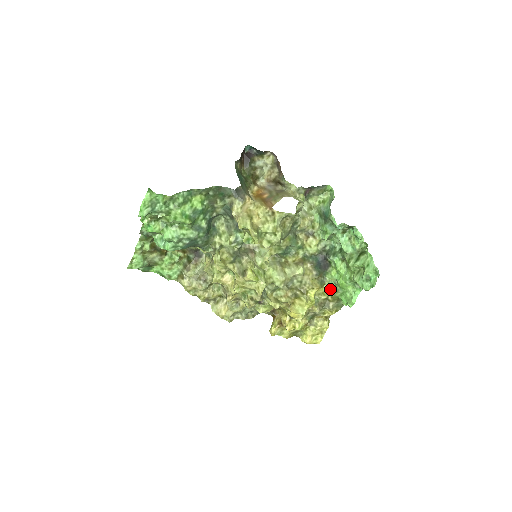
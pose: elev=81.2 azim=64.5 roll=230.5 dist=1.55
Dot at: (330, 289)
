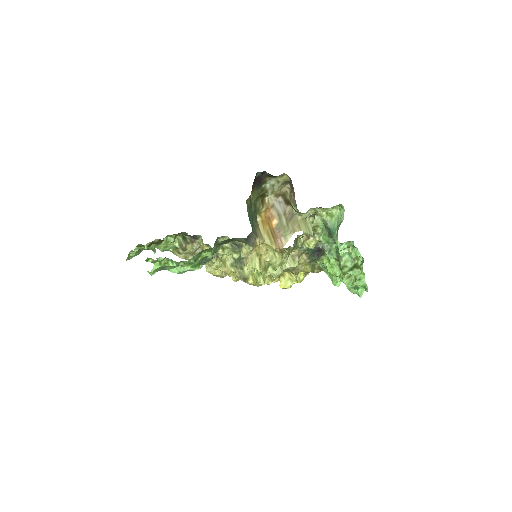
Dot at: occluded
